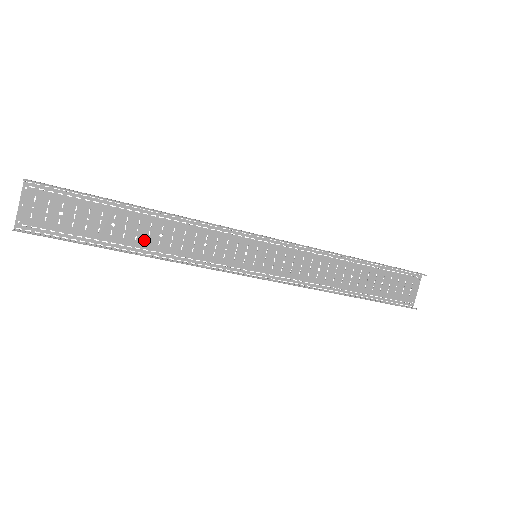
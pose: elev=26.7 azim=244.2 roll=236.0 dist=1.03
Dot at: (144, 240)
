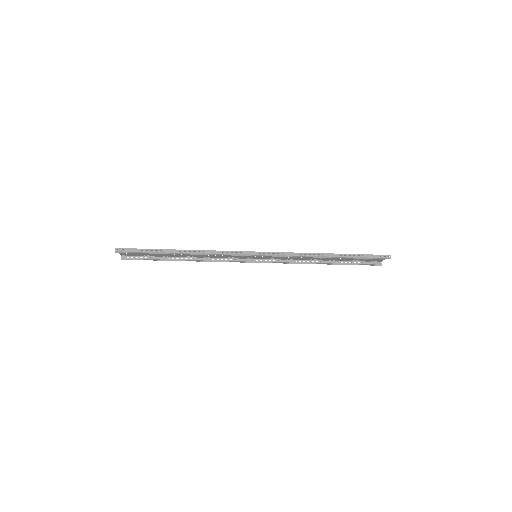
Dot at: (186, 255)
